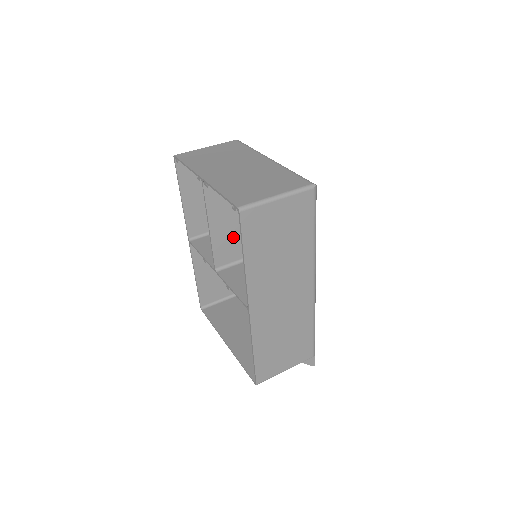
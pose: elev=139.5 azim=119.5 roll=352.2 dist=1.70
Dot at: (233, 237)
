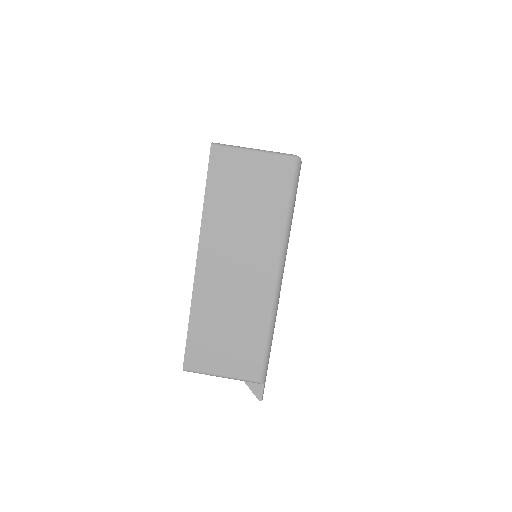
Dot at: occluded
